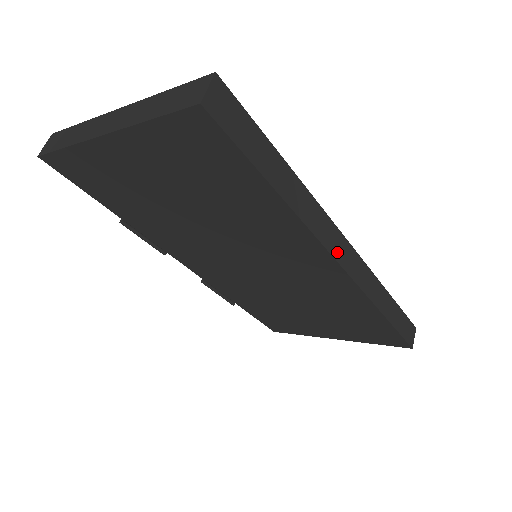
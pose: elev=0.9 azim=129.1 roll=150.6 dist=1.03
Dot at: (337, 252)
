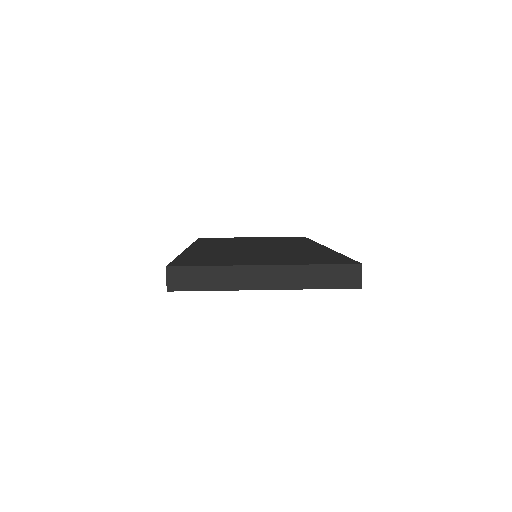
Dot at: occluded
